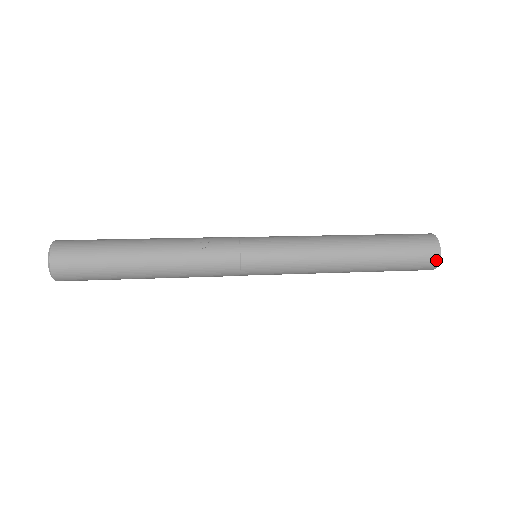
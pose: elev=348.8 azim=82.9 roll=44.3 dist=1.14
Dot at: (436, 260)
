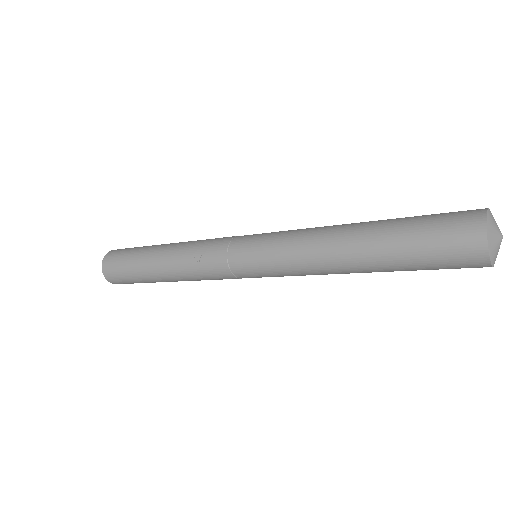
Dot at: (484, 264)
